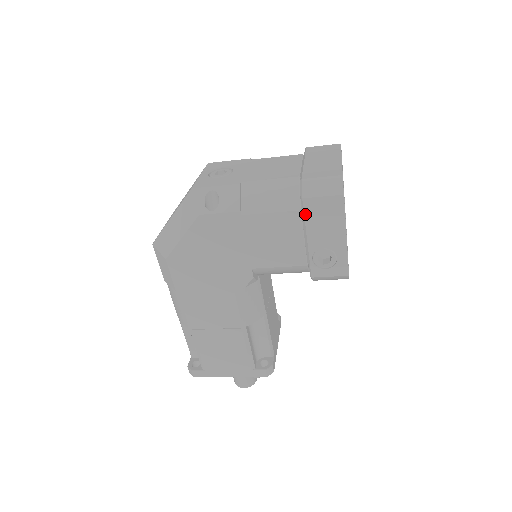
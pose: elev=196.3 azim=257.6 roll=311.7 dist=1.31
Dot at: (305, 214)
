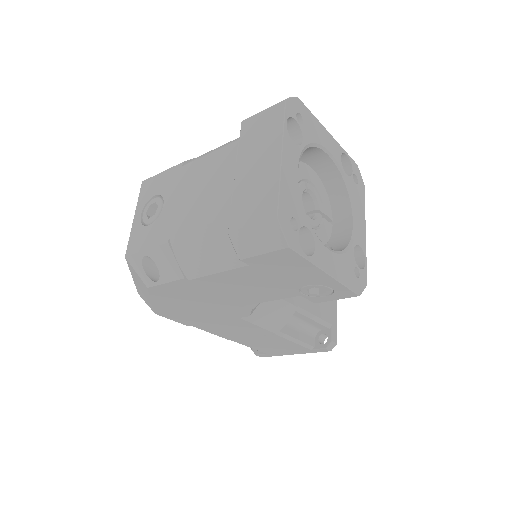
Dot at: (257, 269)
